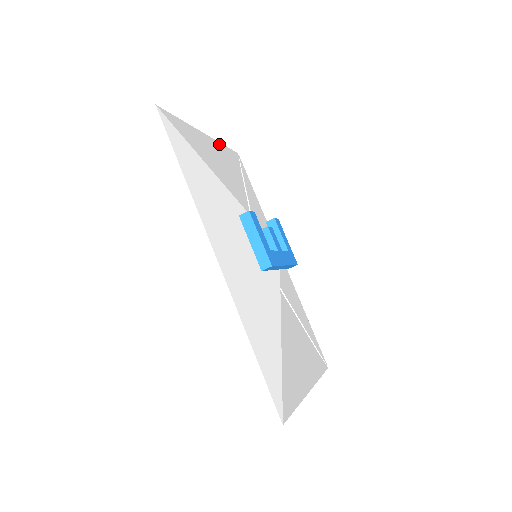
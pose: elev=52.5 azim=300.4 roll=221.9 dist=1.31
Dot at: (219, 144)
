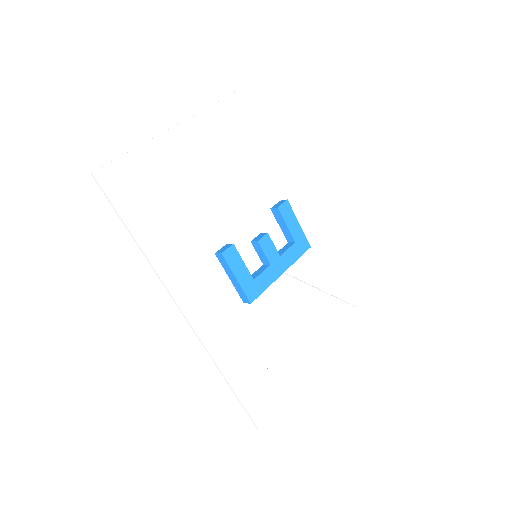
Dot at: (211, 110)
